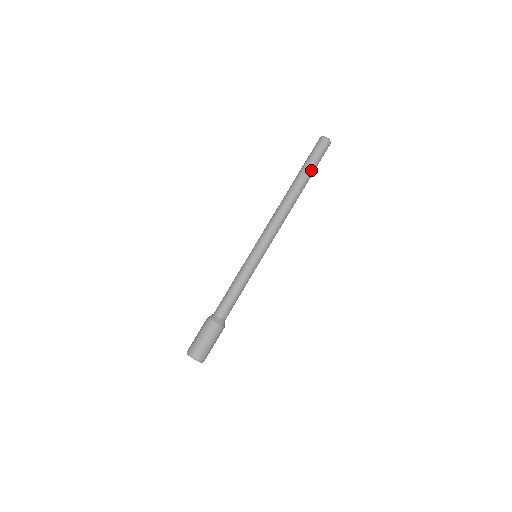
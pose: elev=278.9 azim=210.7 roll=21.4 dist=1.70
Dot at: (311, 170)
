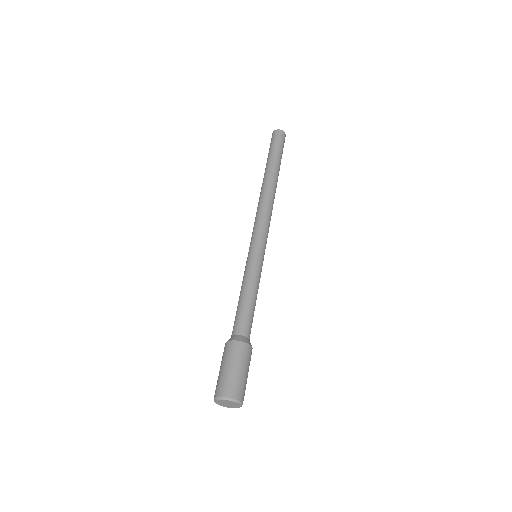
Dot at: (275, 158)
